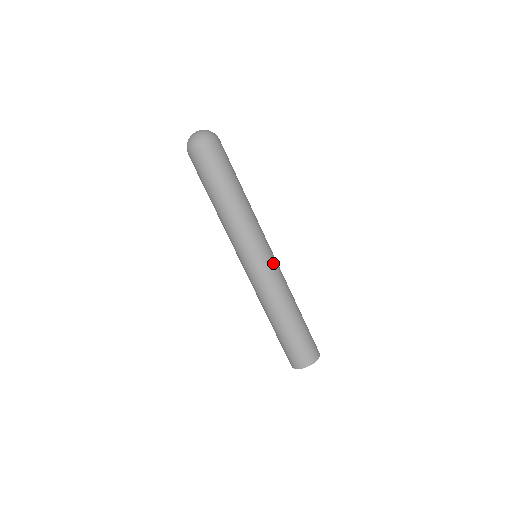
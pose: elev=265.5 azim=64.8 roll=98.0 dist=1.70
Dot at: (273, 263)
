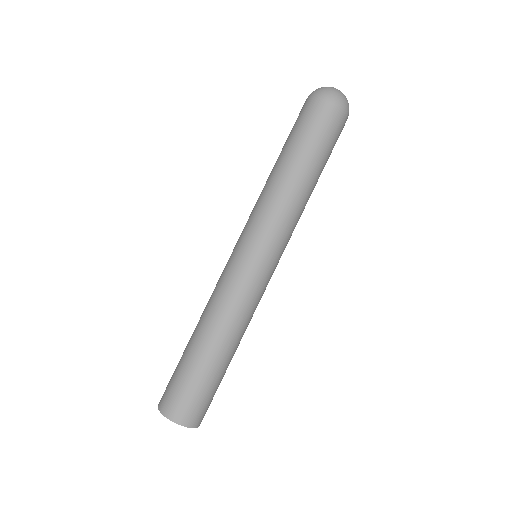
Dot at: (263, 277)
